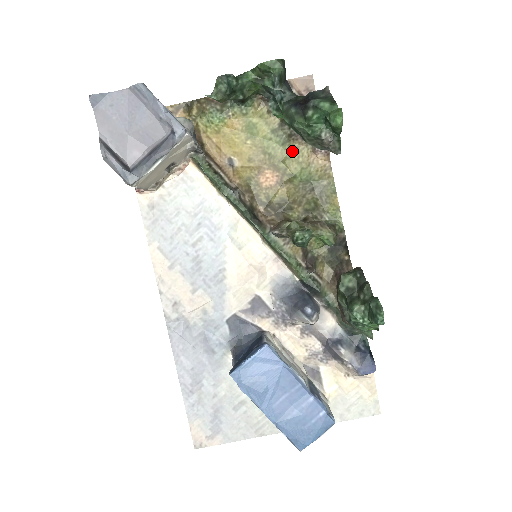
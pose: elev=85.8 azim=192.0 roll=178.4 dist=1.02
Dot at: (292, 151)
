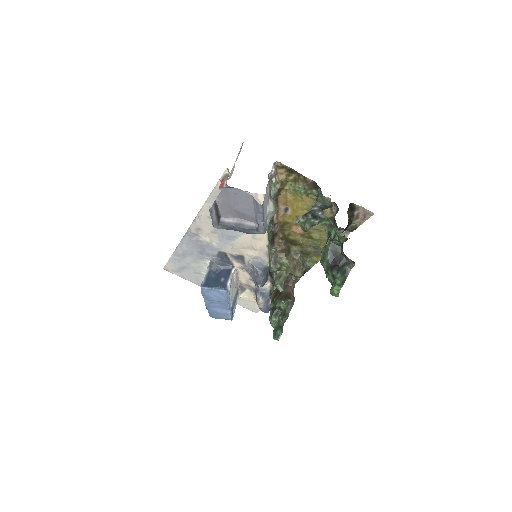
Dot at: (323, 231)
